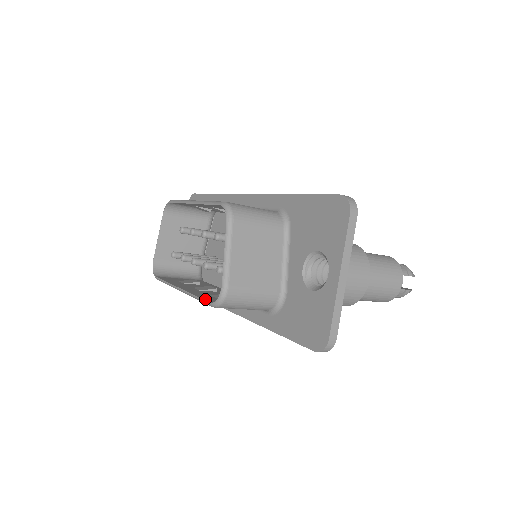
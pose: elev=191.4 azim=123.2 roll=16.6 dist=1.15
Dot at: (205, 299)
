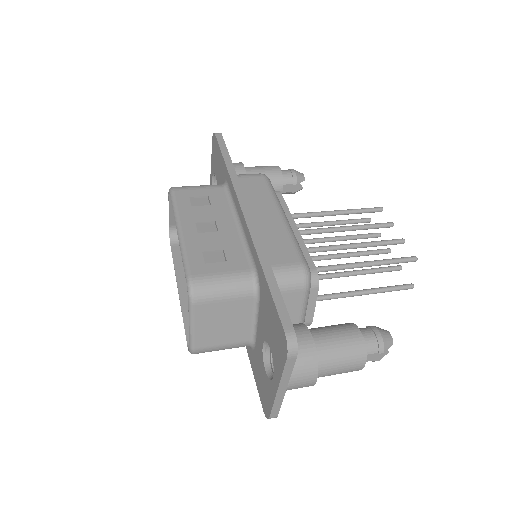
Dot at: (187, 331)
